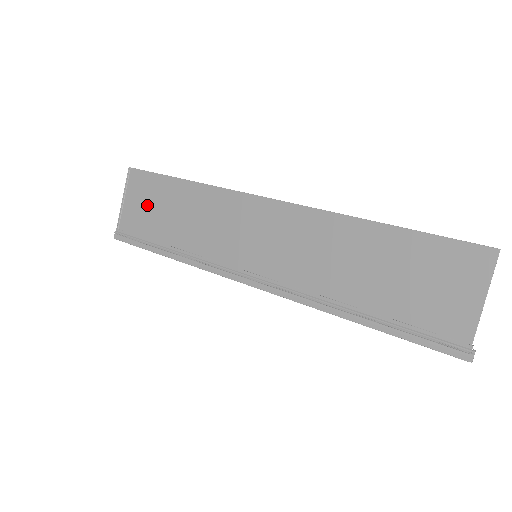
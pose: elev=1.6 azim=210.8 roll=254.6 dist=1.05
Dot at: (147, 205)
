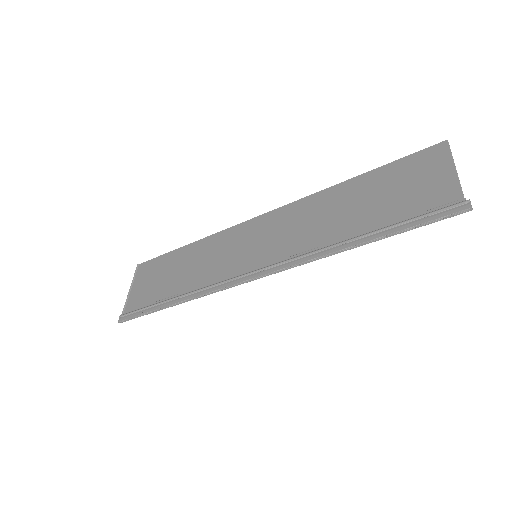
Dot at: (153, 280)
